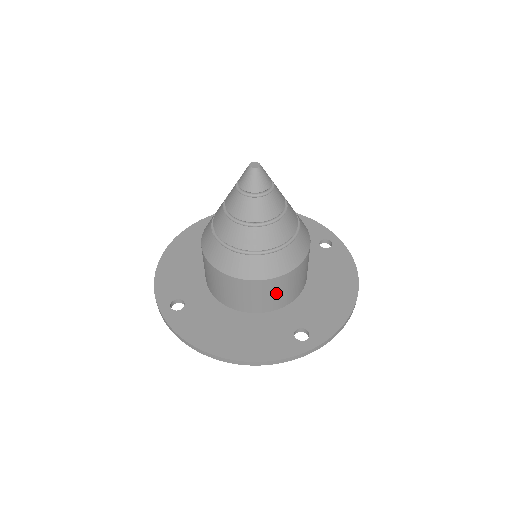
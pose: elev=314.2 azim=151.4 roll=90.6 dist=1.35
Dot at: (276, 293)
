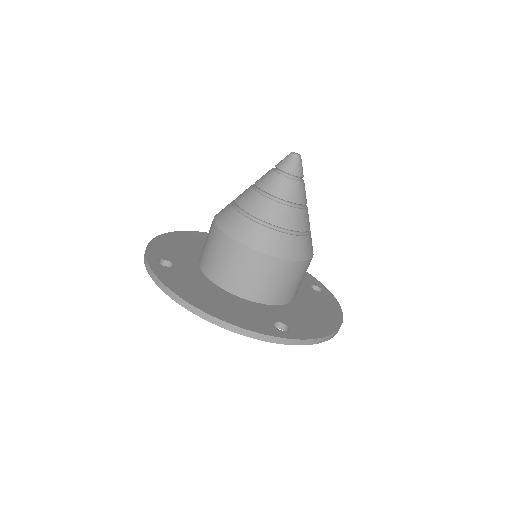
Dot at: (269, 279)
